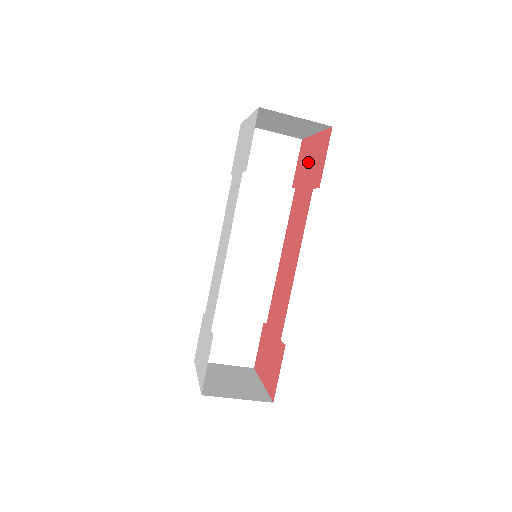
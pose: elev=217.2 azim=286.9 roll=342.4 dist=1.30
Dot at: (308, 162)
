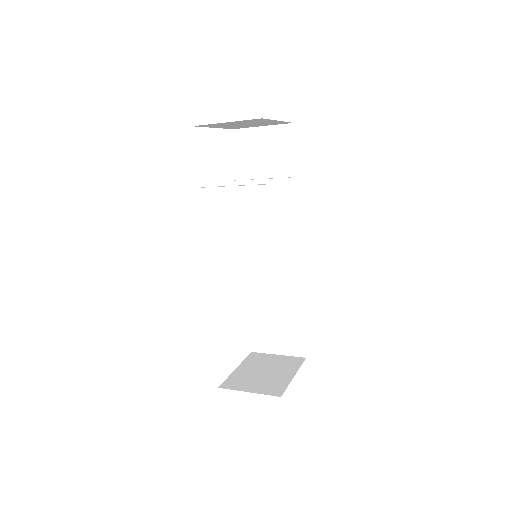
Dot at: occluded
